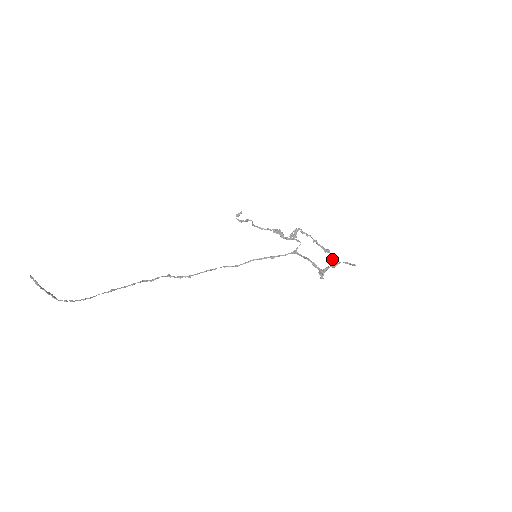
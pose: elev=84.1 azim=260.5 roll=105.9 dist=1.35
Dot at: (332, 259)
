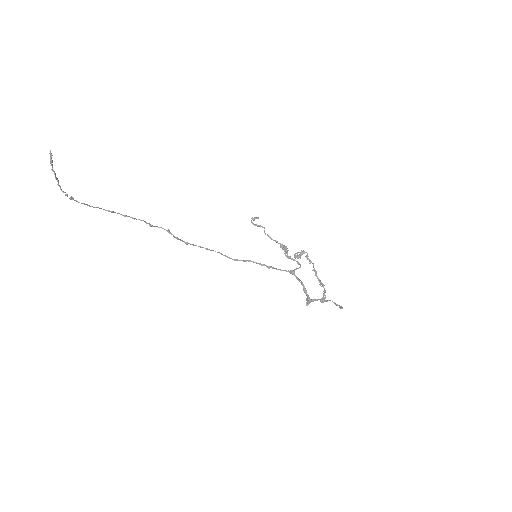
Dot at: (323, 294)
